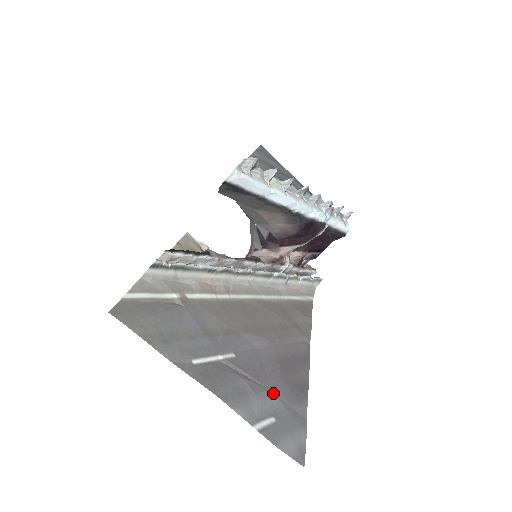
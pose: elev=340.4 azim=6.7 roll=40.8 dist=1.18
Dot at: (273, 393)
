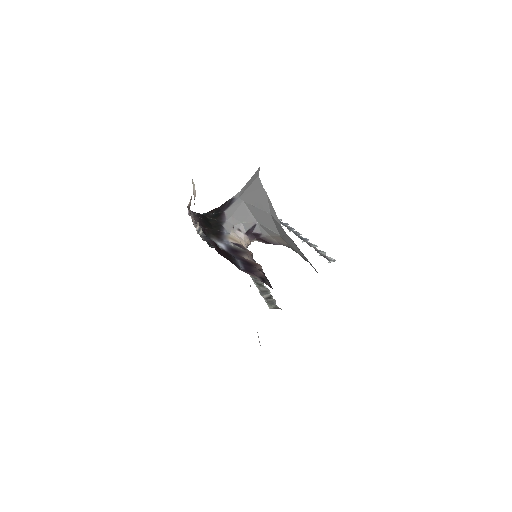
Dot at: occluded
